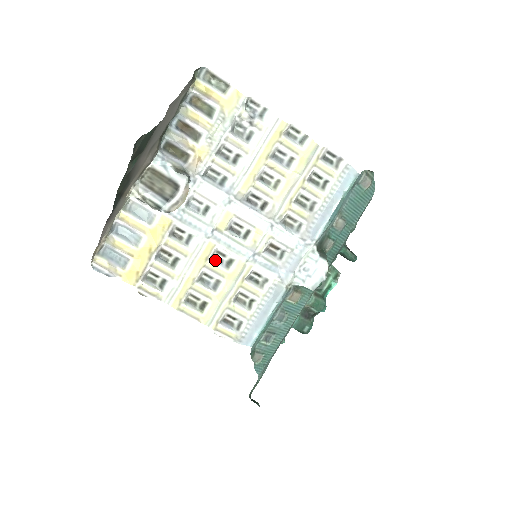
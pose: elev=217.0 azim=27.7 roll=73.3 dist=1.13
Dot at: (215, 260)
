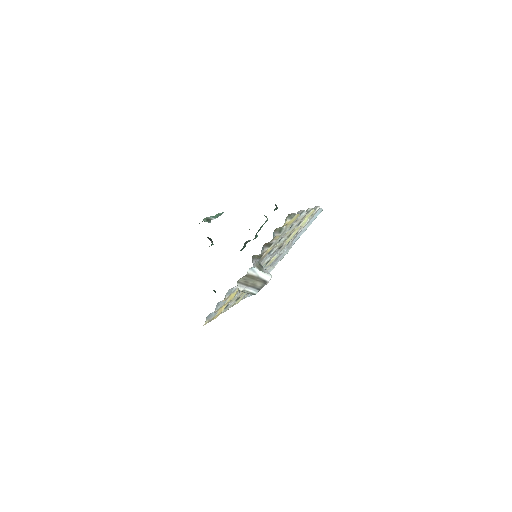
Dot at: occluded
